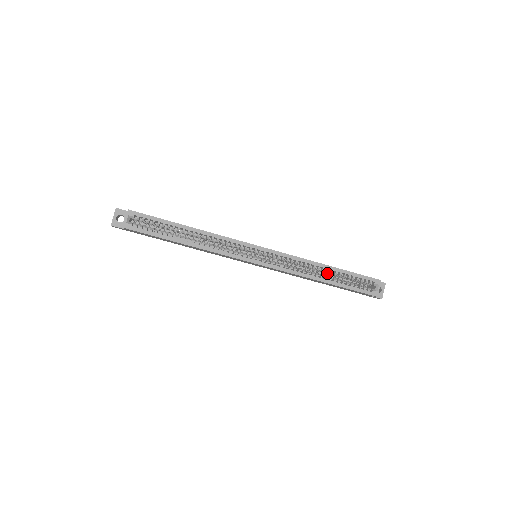
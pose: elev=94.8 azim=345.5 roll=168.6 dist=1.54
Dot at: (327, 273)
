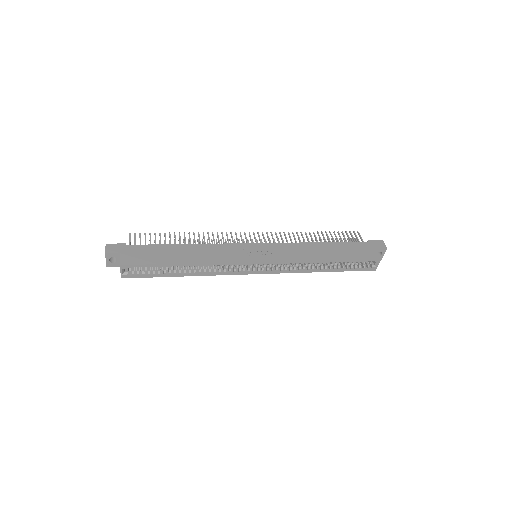
Dot at: occluded
